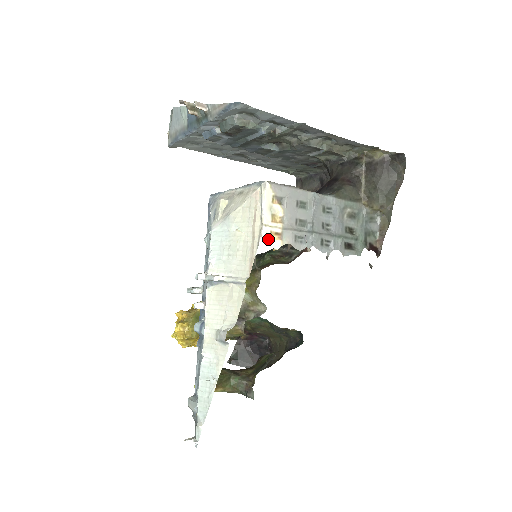
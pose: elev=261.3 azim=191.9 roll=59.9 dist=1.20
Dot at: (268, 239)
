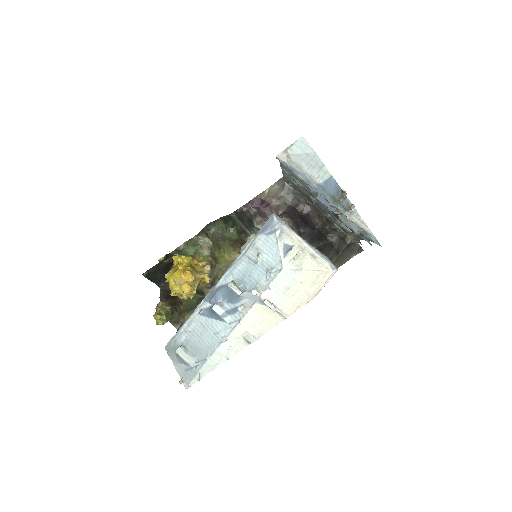
Dot at: occluded
